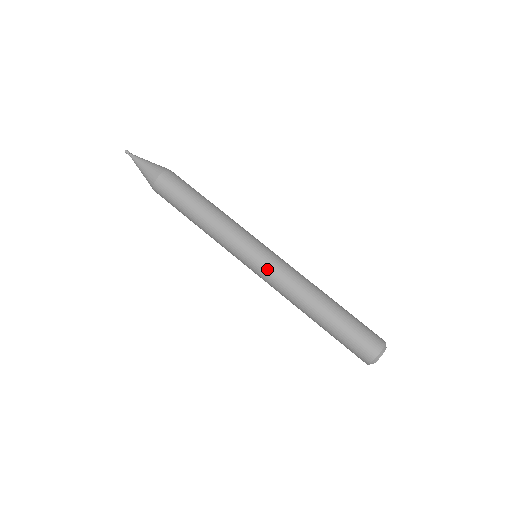
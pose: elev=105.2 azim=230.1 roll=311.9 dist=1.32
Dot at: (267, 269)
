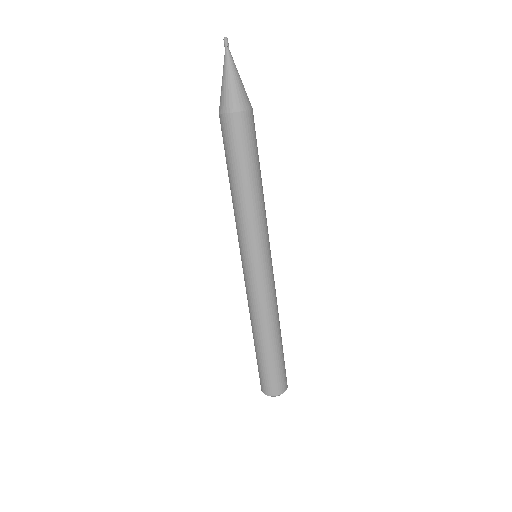
Dot at: (260, 281)
